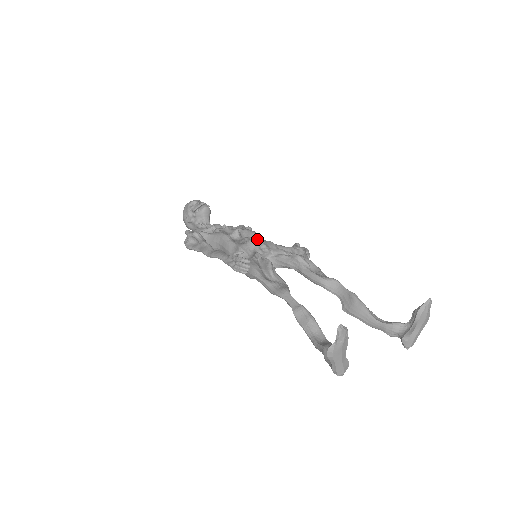
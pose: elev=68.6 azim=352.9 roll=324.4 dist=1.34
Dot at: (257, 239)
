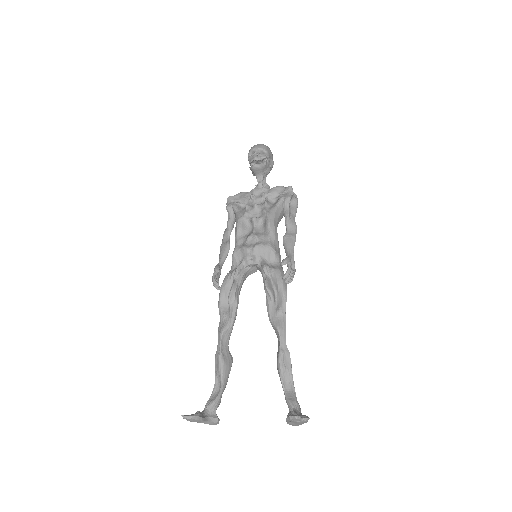
Dot at: (264, 235)
